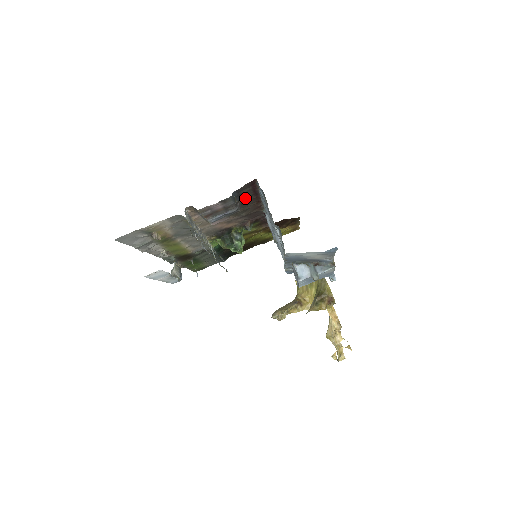
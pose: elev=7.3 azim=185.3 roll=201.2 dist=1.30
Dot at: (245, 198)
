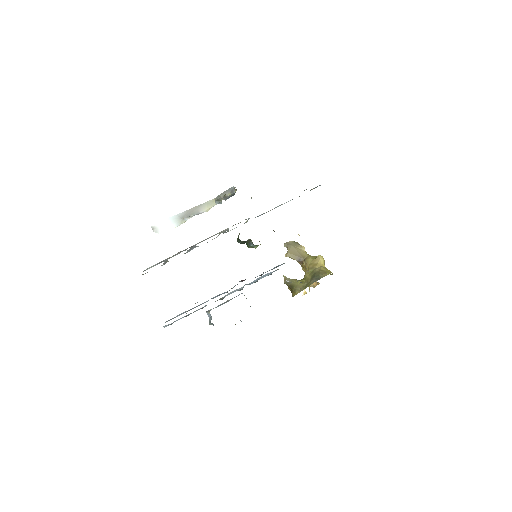
Dot at: occluded
